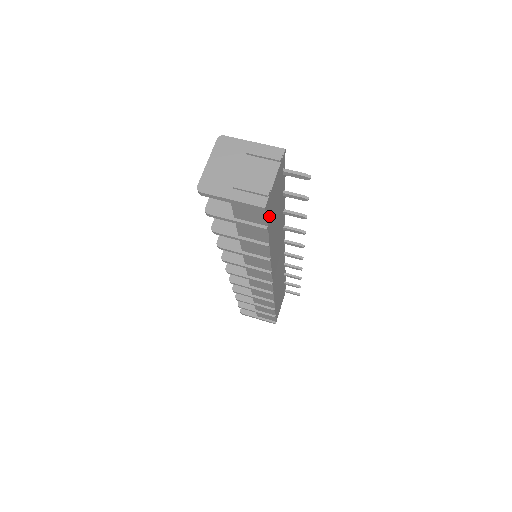
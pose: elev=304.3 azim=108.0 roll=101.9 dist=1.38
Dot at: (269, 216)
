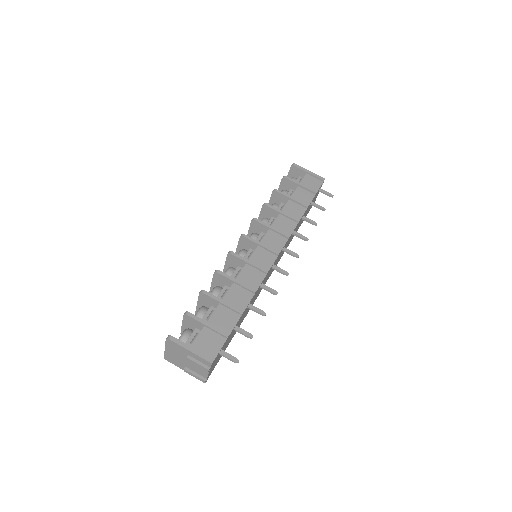
Dot at: (218, 360)
